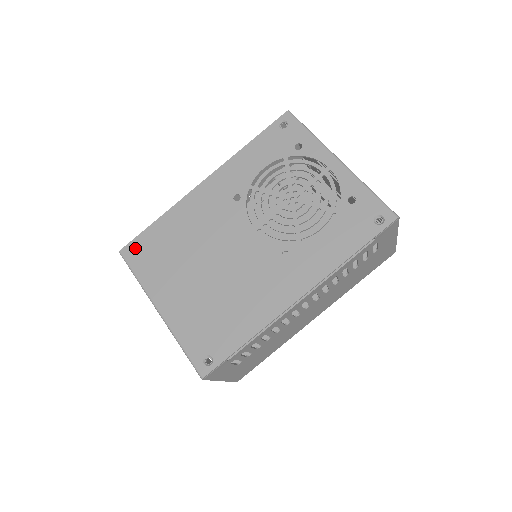
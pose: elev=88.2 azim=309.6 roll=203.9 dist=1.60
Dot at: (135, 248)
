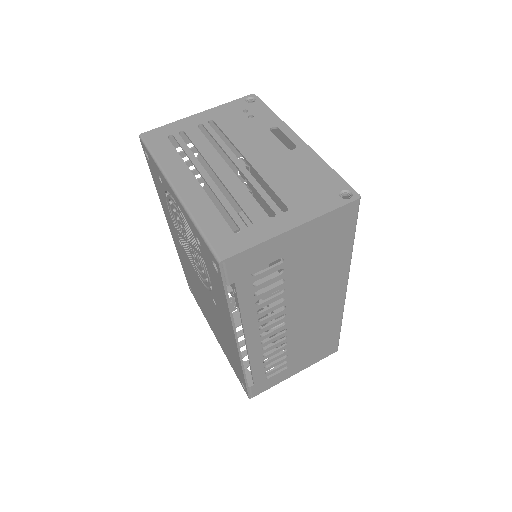
Dot at: occluded
